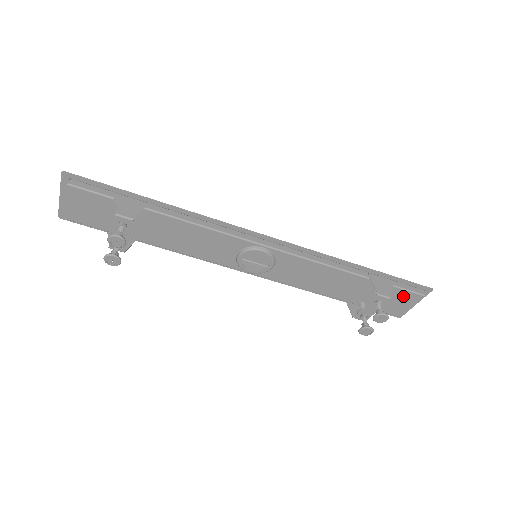
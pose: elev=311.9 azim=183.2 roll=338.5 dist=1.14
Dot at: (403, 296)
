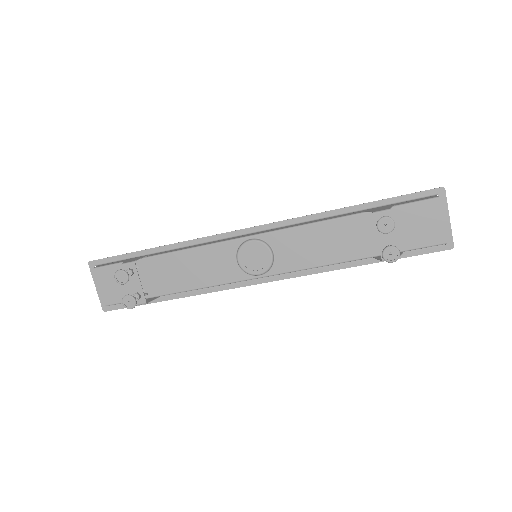
Dot at: (419, 212)
